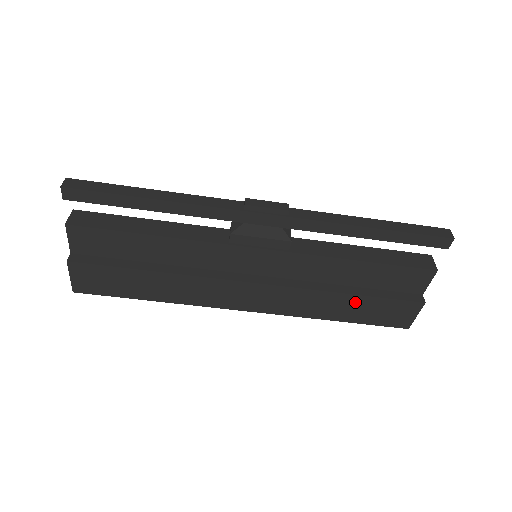
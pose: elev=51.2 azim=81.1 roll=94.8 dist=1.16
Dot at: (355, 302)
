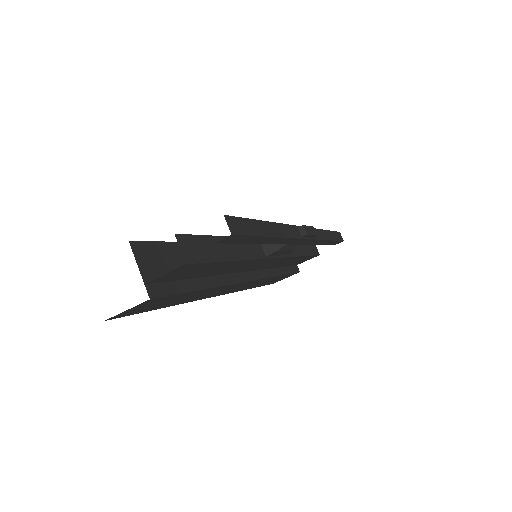
Dot at: (276, 278)
